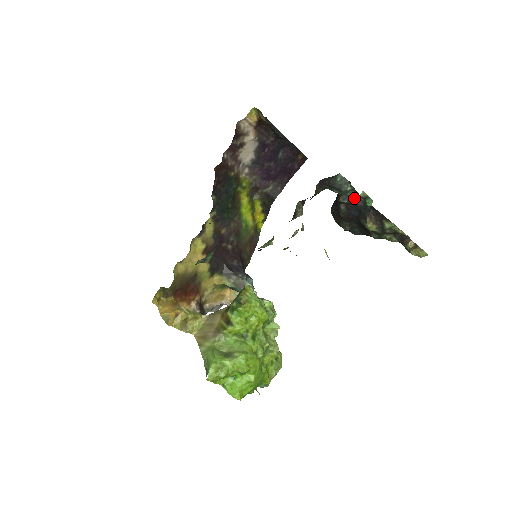
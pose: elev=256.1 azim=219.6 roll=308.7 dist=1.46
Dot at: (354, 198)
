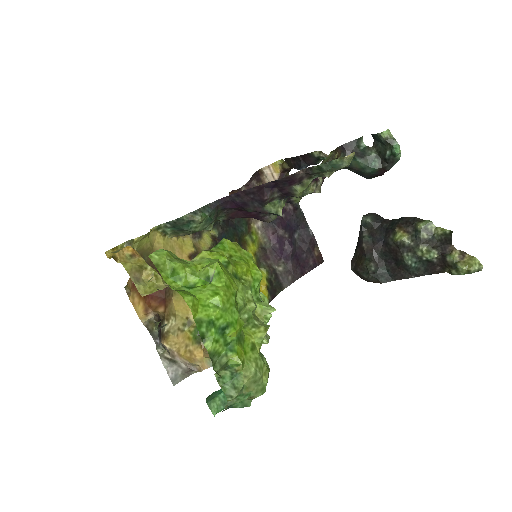
Dot at: (378, 220)
